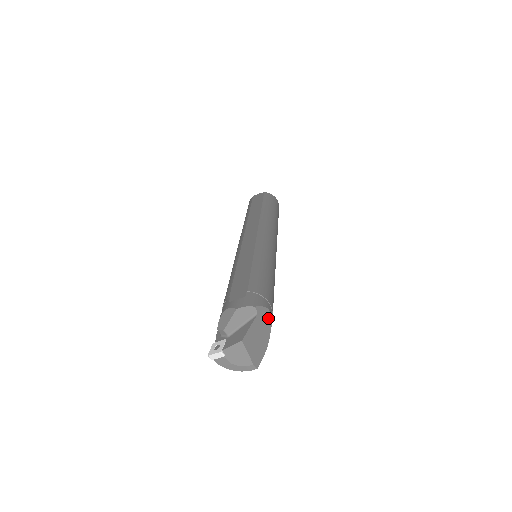
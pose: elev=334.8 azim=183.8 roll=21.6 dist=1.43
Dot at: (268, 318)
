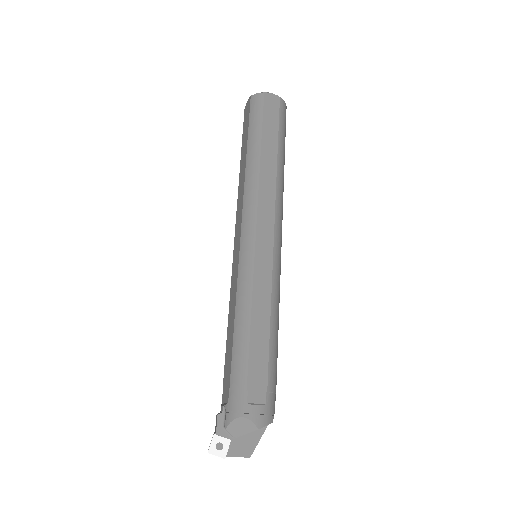
Dot at: occluded
